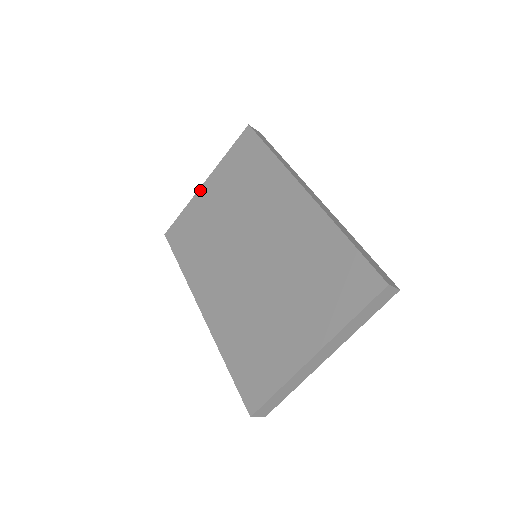
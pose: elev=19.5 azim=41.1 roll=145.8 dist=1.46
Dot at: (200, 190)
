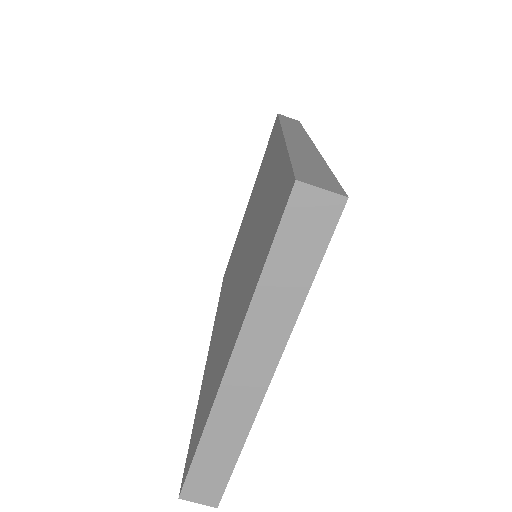
Dot at: (245, 211)
